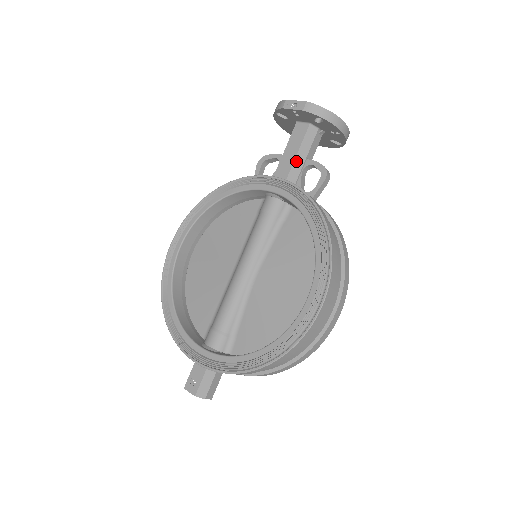
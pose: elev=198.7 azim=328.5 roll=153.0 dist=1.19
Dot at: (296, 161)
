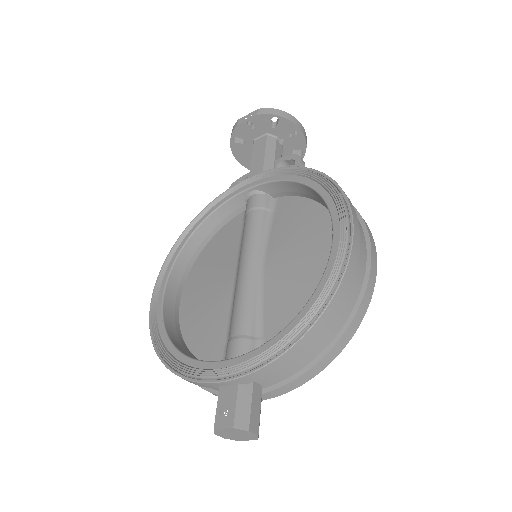
Dot at: (266, 162)
